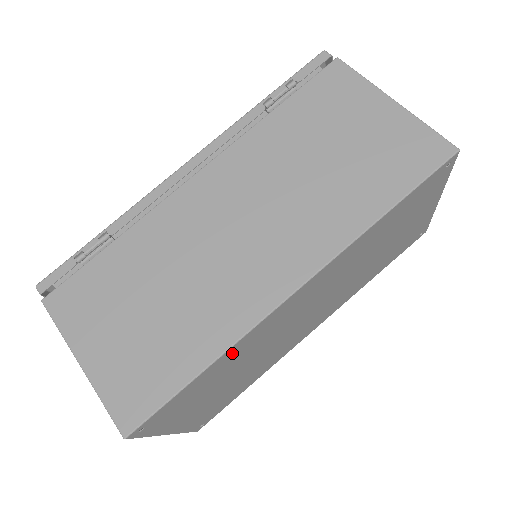
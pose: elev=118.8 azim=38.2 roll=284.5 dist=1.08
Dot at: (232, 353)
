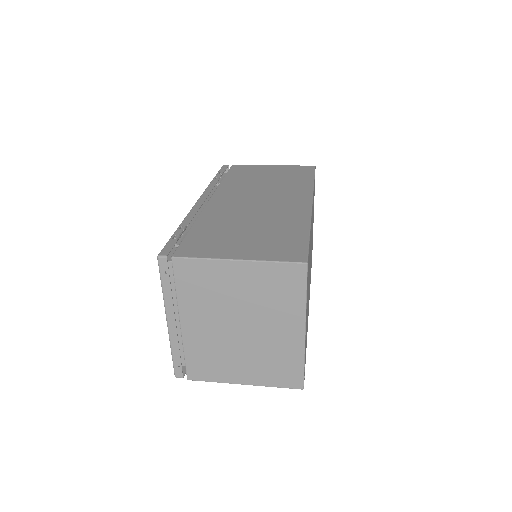
Dot at: occluded
